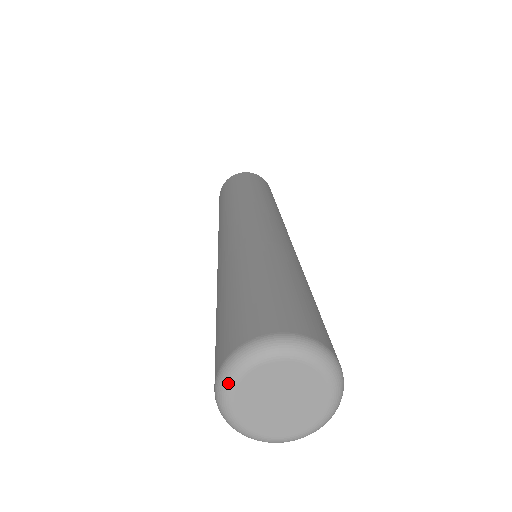
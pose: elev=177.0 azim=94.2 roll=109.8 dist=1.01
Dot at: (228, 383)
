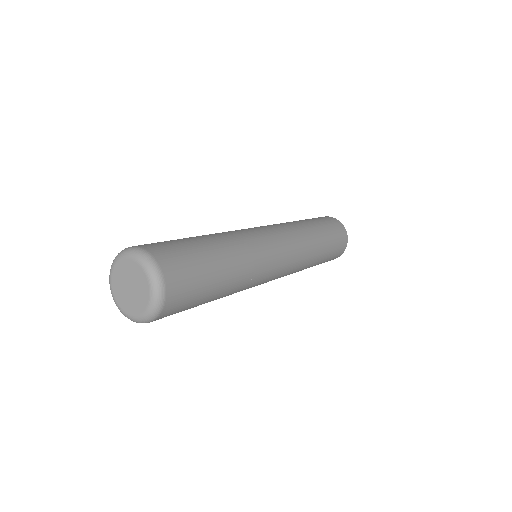
Dot at: (110, 273)
